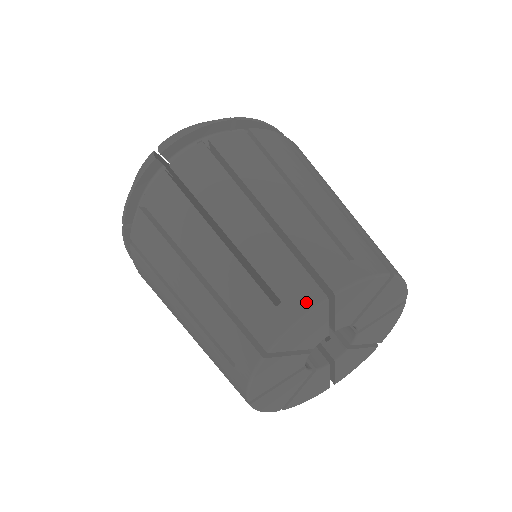
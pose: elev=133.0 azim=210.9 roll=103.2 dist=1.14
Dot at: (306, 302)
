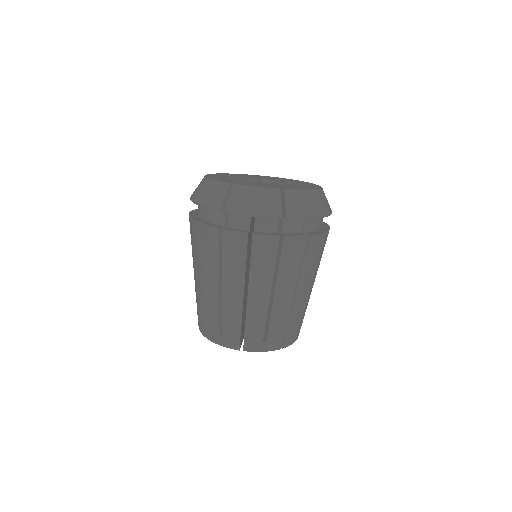
Dot at: (273, 348)
